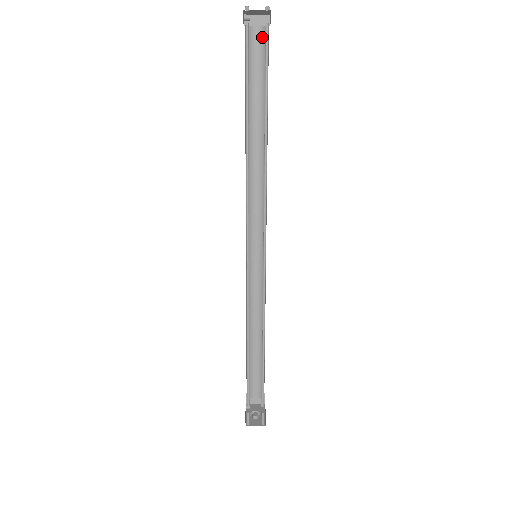
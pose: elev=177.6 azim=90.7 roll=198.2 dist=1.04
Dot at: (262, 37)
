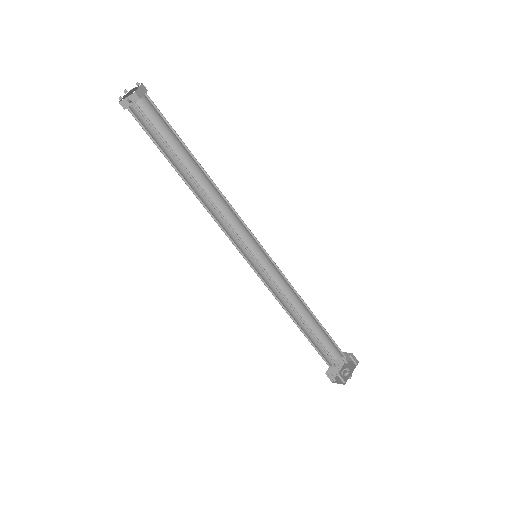
Dot at: (150, 102)
